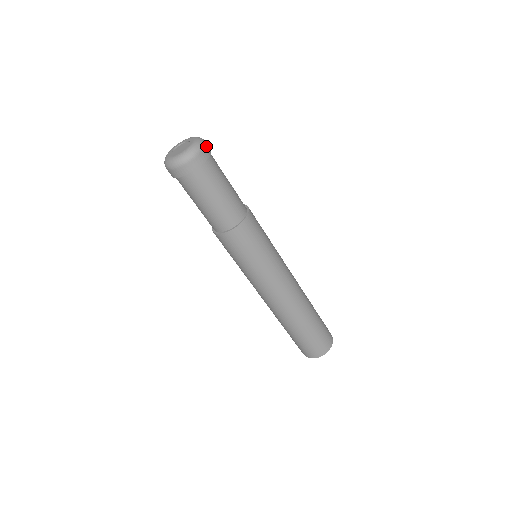
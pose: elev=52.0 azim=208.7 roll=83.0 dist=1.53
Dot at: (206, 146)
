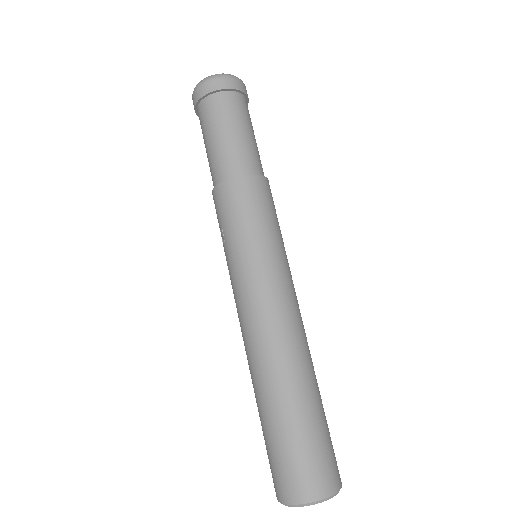
Dot at: occluded
